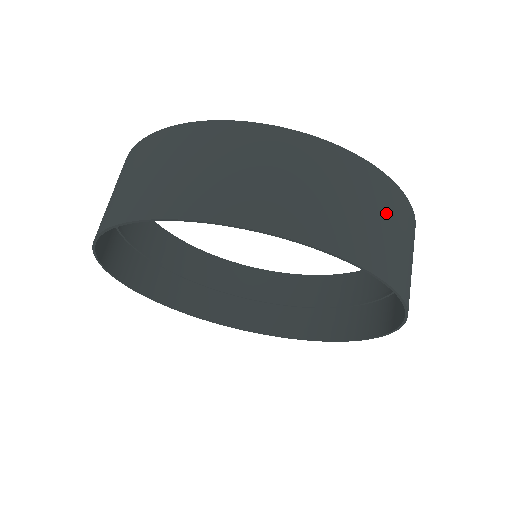
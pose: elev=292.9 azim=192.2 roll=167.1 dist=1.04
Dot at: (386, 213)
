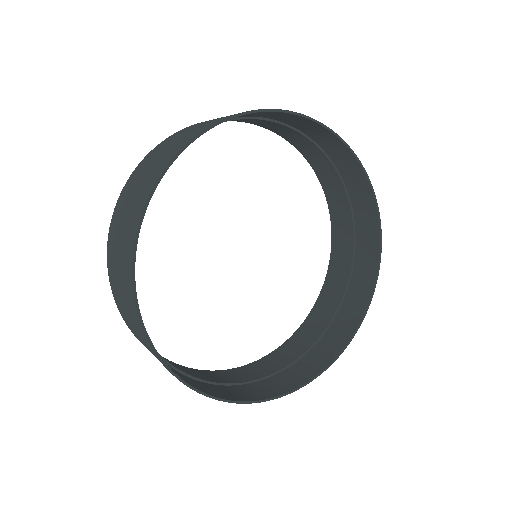
Dot at: occluded
